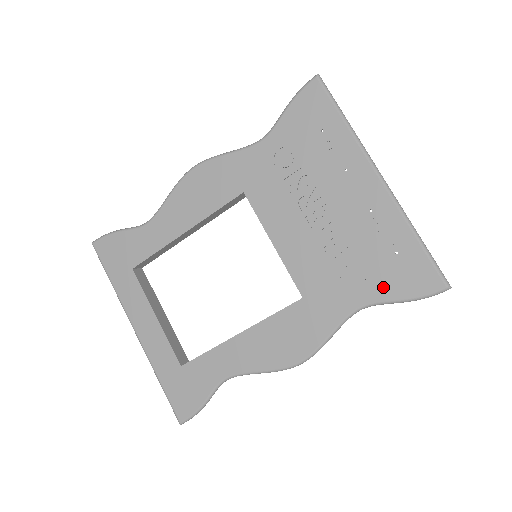
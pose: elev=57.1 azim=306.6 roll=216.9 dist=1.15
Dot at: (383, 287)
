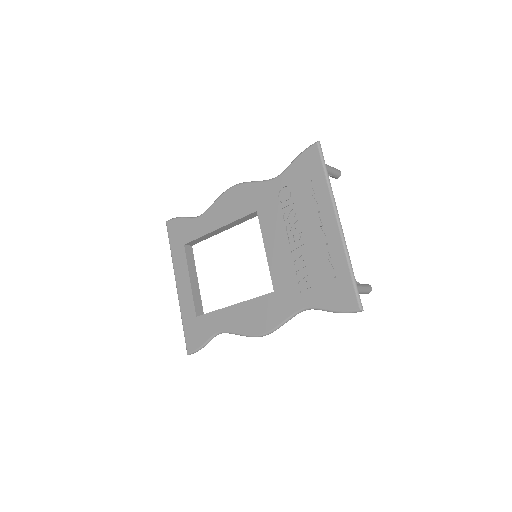
Dot at: (322, 298)
